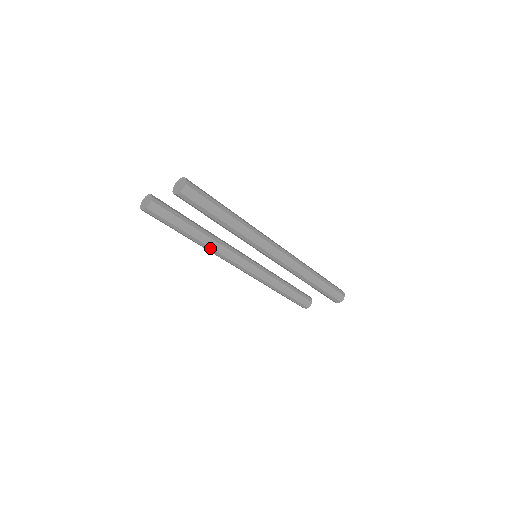
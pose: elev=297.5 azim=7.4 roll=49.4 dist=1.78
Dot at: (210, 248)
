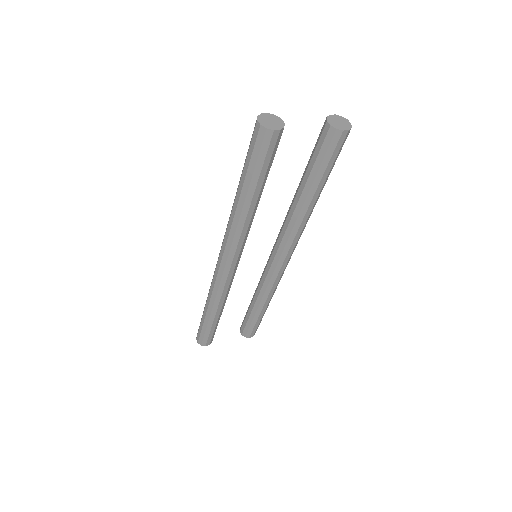
Dot at: (247, 227)
